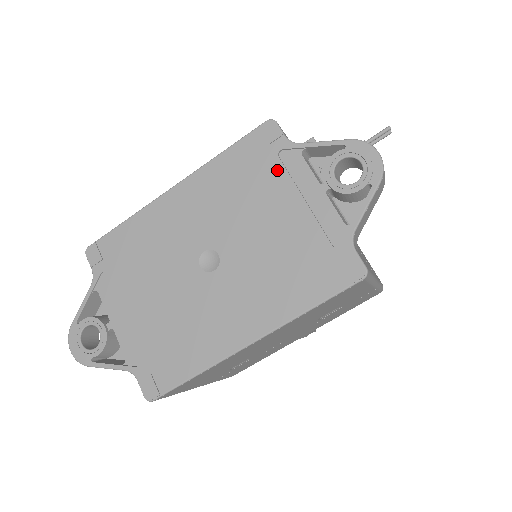
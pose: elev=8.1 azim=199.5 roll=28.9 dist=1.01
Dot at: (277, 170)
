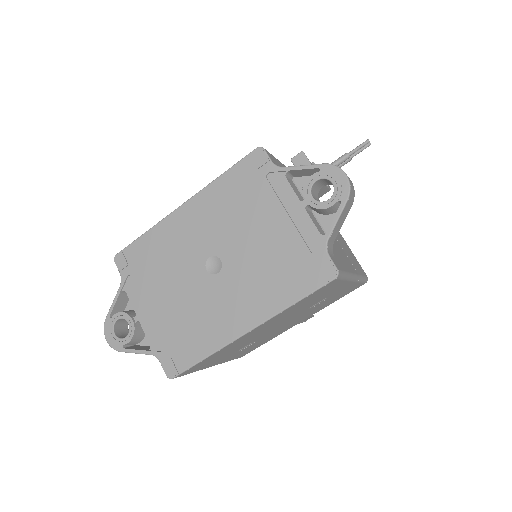
Dot at: (266, 190)
